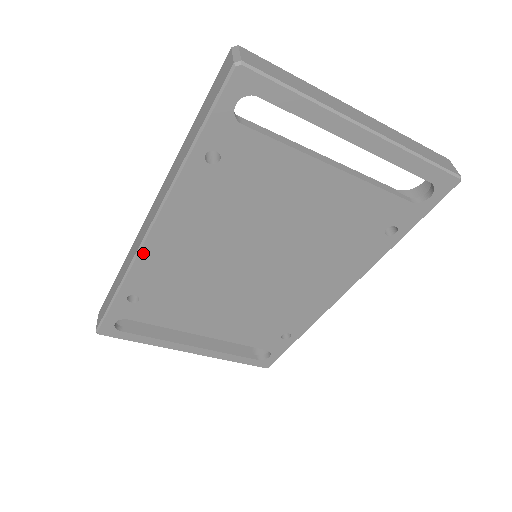
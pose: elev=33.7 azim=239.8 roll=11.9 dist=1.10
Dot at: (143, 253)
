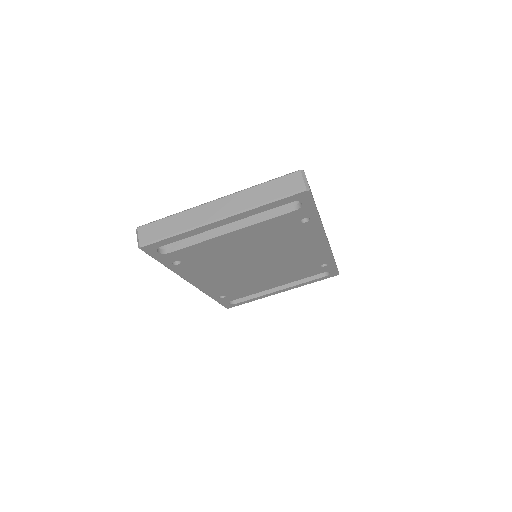
Dot at: (201, 289)
